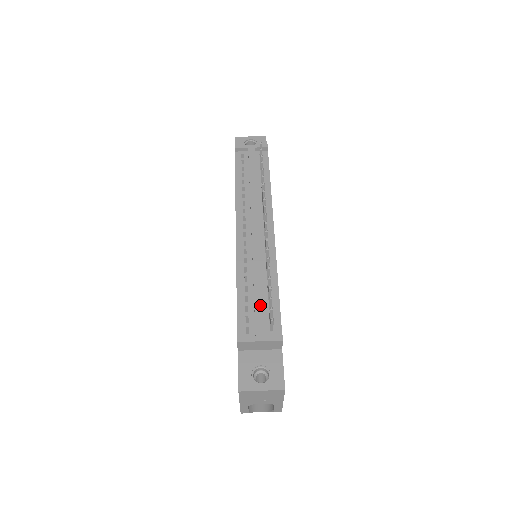
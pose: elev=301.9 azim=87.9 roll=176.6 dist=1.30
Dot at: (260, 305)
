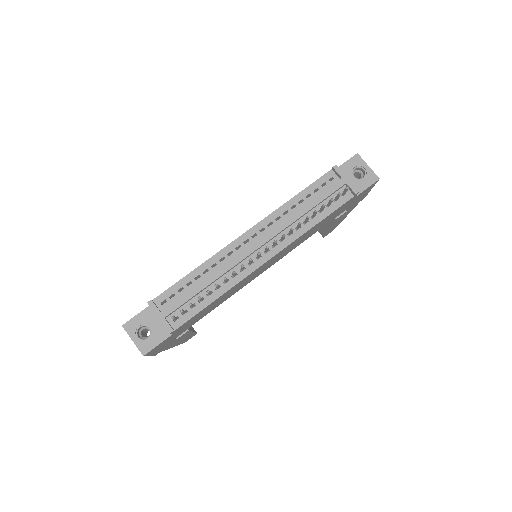
Dot at: (187, 298)
